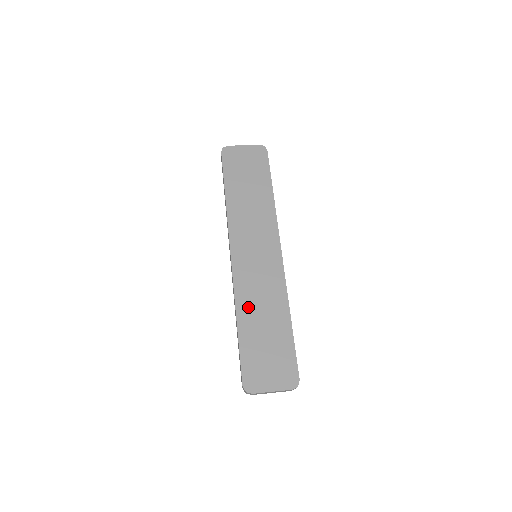
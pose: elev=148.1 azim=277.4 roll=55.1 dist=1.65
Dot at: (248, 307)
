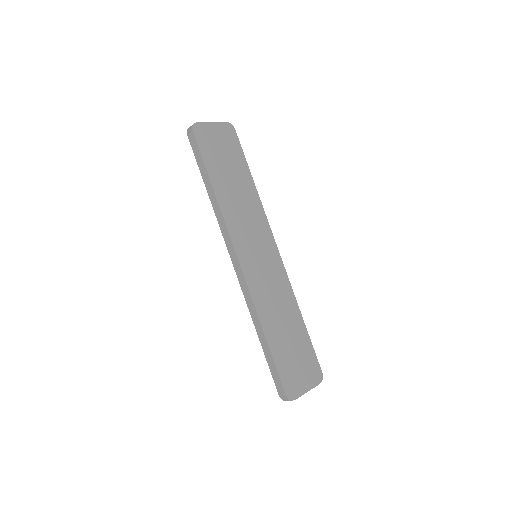
Dot at: (268, 314)
